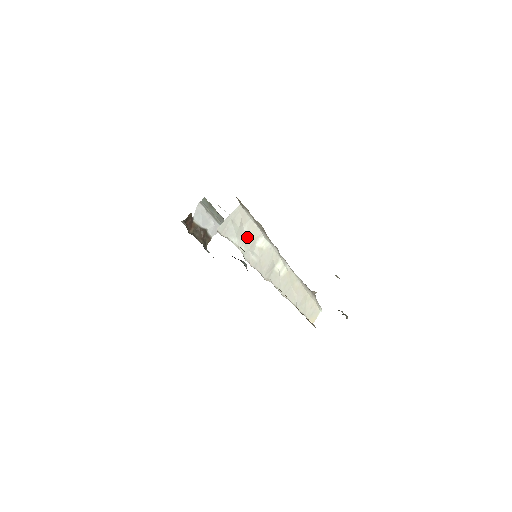
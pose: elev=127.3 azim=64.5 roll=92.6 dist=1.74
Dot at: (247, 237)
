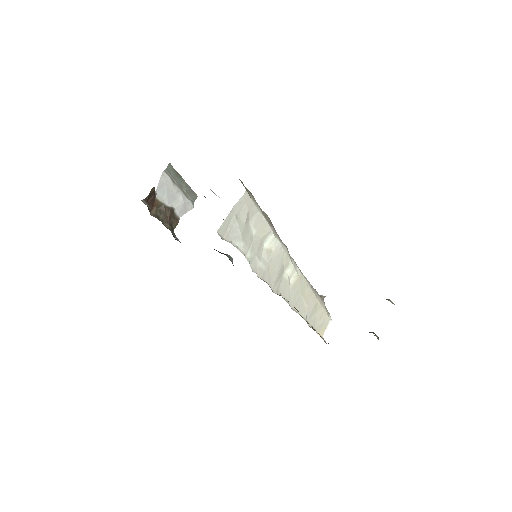
Dot at: (254, 237)
